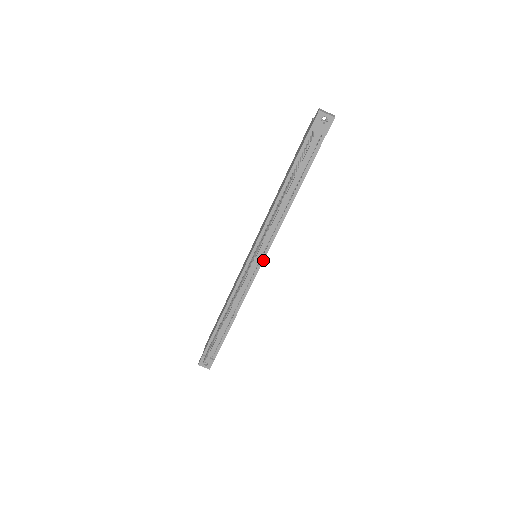
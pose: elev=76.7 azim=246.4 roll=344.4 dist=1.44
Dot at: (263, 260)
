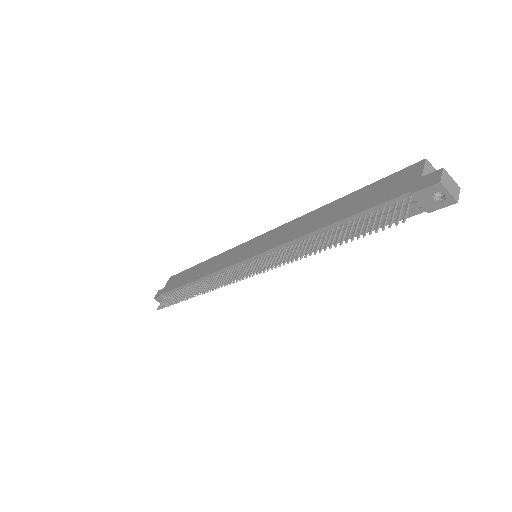
Dot at: occluded
